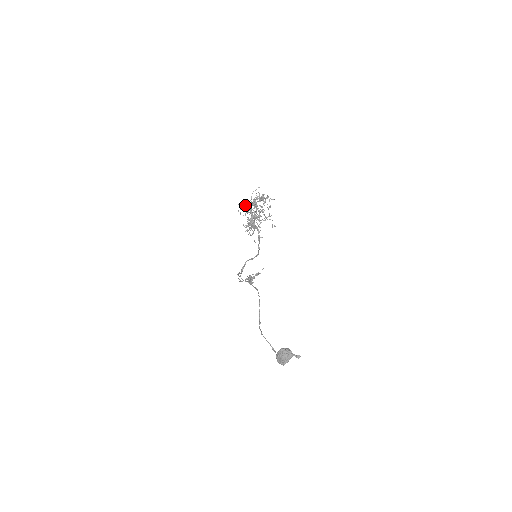
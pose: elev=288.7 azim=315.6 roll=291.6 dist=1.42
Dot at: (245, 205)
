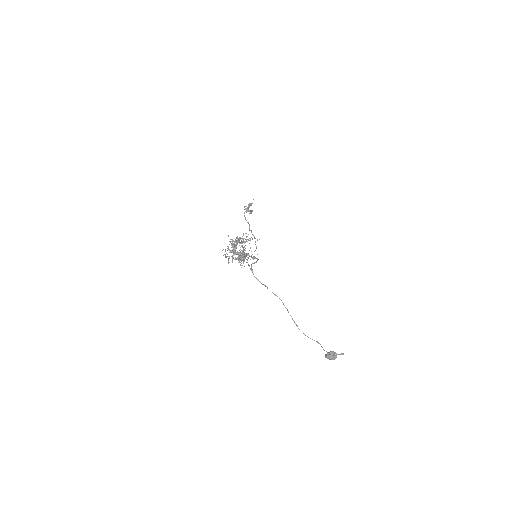
Dot at: occluded
